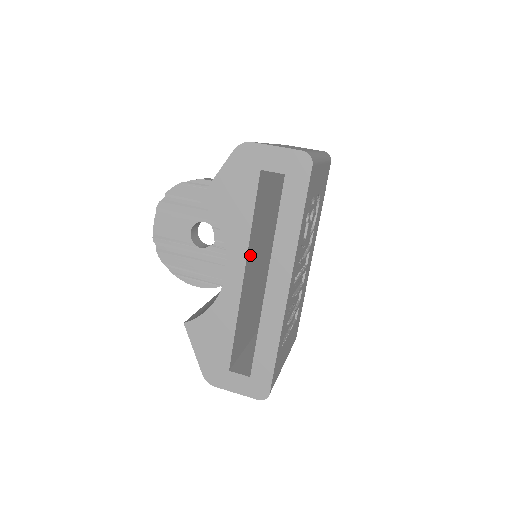
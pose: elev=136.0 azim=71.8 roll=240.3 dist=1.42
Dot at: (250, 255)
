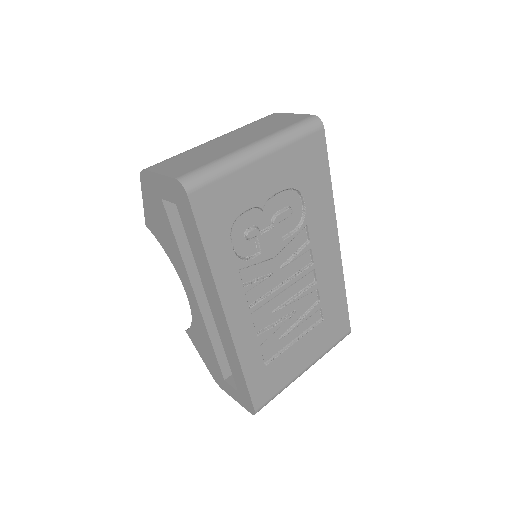
Dot at: occluded
